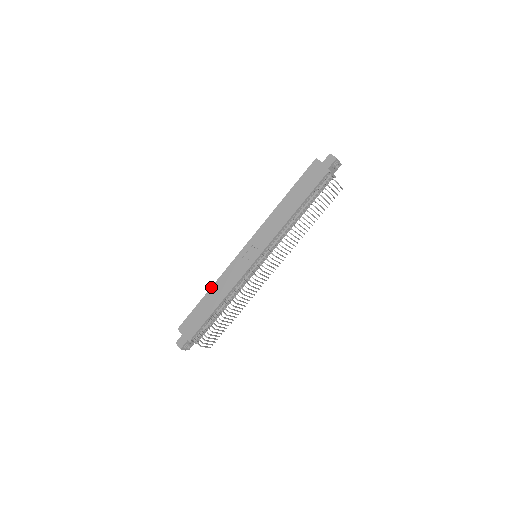
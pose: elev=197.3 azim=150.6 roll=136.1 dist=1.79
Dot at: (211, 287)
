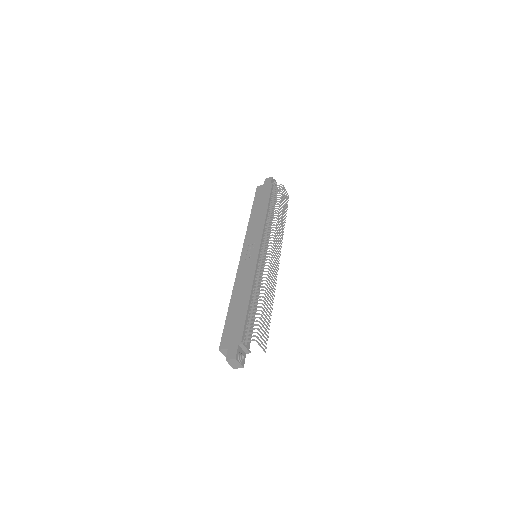
Dot at: (231, 296)
